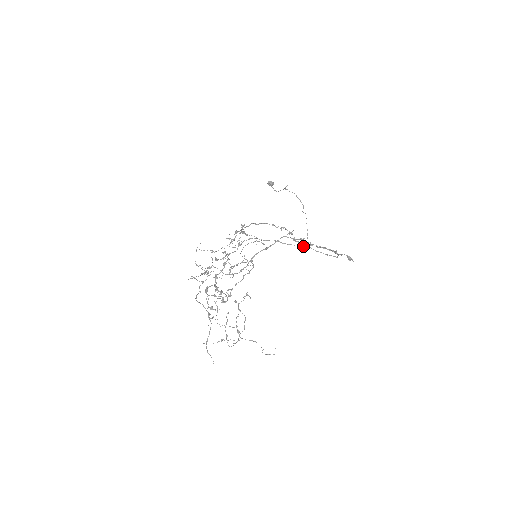
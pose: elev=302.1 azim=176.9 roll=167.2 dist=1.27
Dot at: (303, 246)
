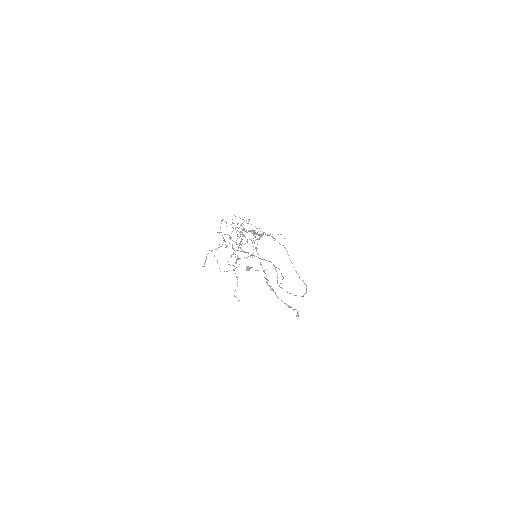
Dot at: occluded
